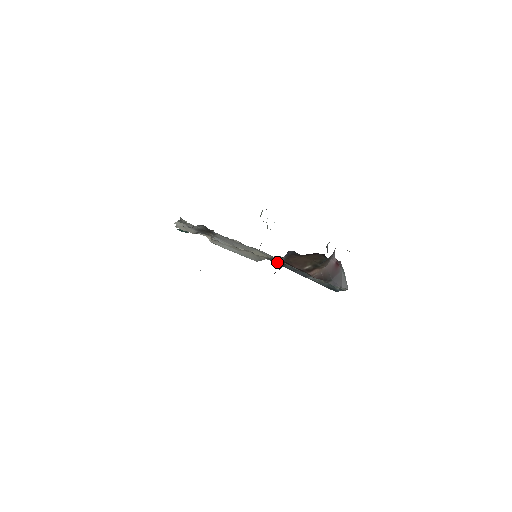
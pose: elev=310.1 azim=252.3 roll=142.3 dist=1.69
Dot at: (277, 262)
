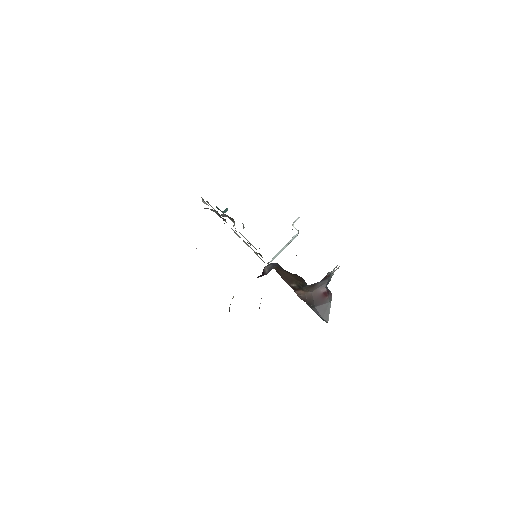
Dot at: occluded
